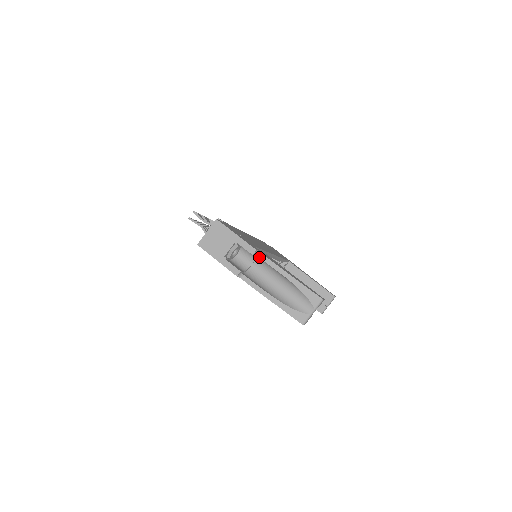
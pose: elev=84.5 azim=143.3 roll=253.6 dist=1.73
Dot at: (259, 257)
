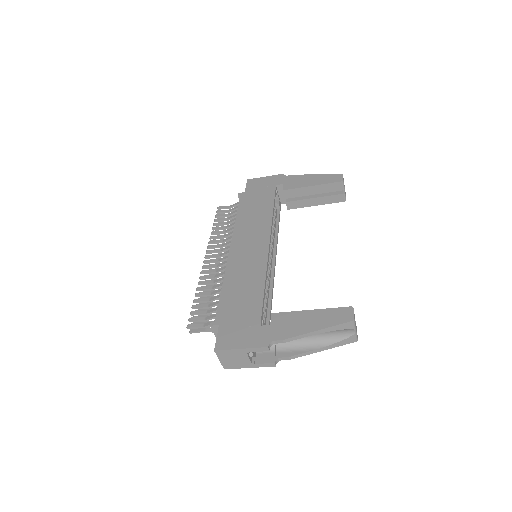
Dot at: occluded
